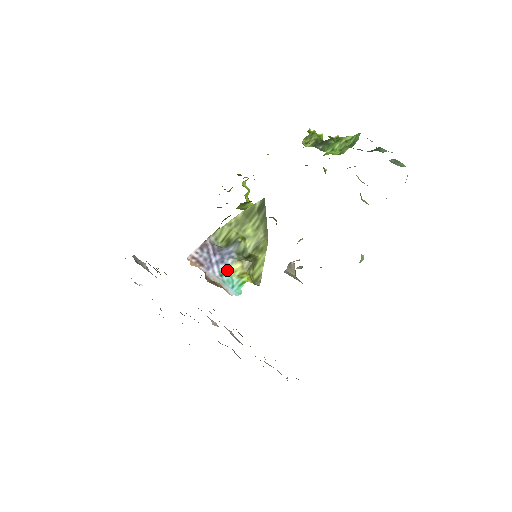
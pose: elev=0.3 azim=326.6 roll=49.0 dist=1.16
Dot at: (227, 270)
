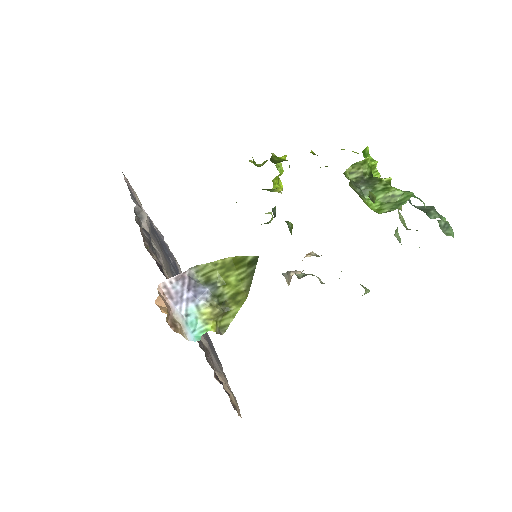
Dot at: (195, 311)
